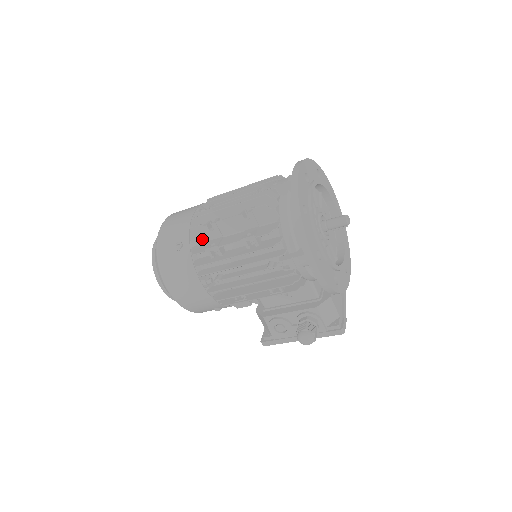
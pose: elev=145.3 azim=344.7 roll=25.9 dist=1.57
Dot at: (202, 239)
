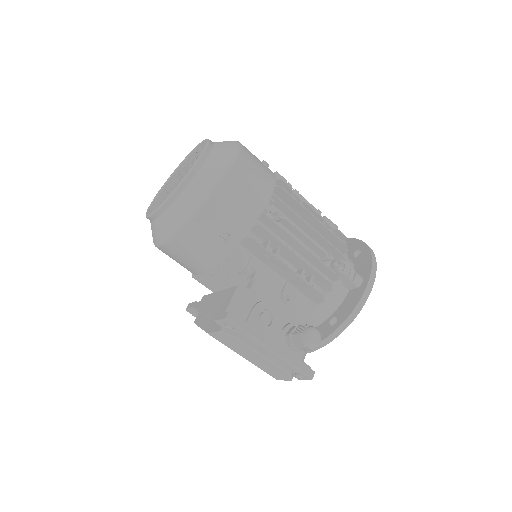
Dot at: occluded
